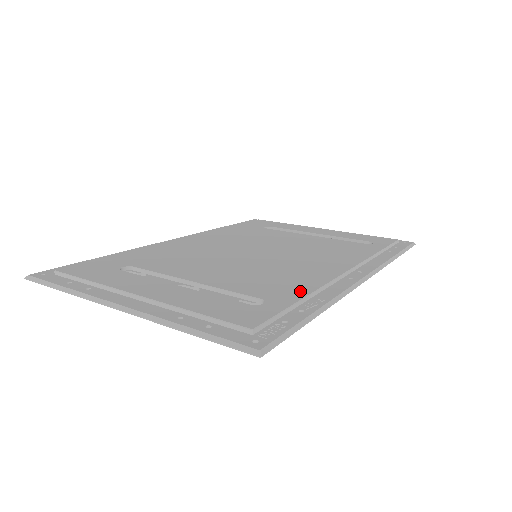
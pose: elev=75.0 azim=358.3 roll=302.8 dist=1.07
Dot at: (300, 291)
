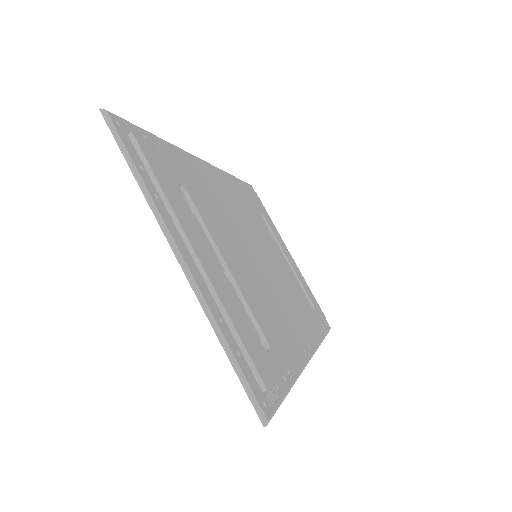
Dot at: (287, 351)
